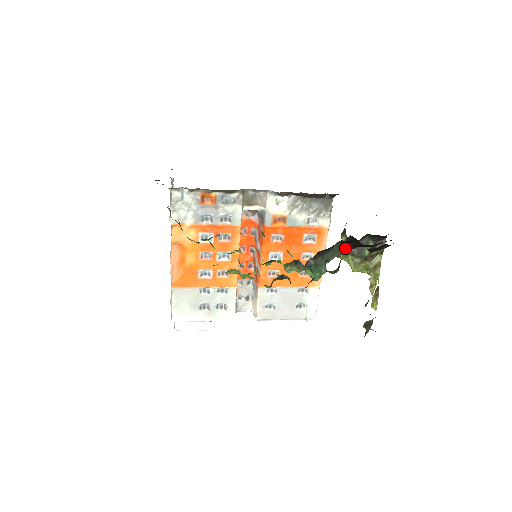
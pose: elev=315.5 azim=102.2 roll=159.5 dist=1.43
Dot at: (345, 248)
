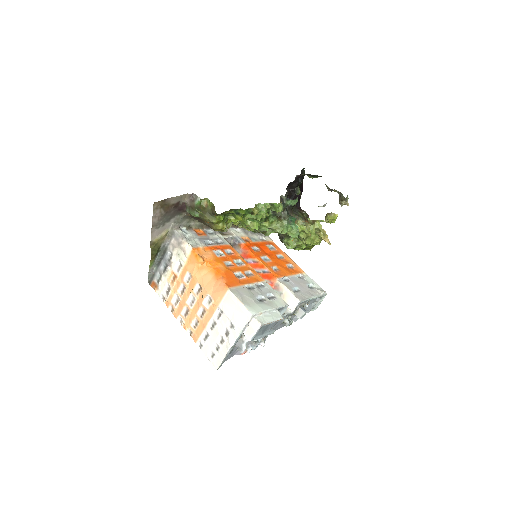
Dot at: occluded
